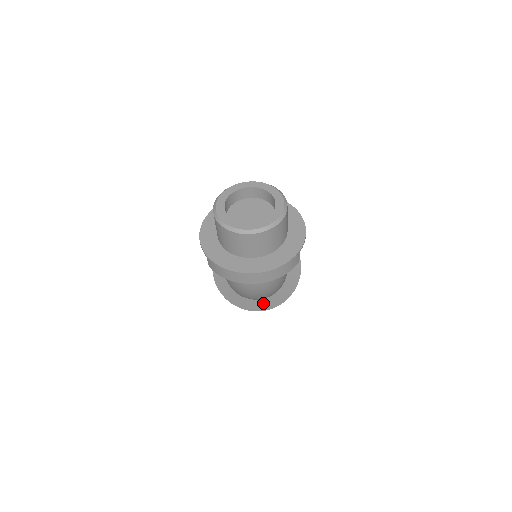
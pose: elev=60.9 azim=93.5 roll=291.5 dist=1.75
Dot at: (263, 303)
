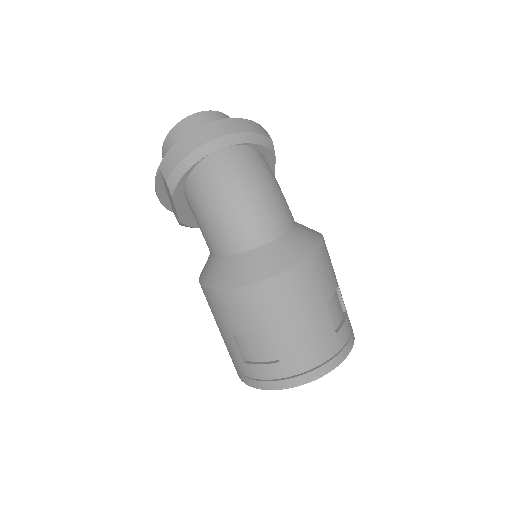
Dot at: (280, 251)
